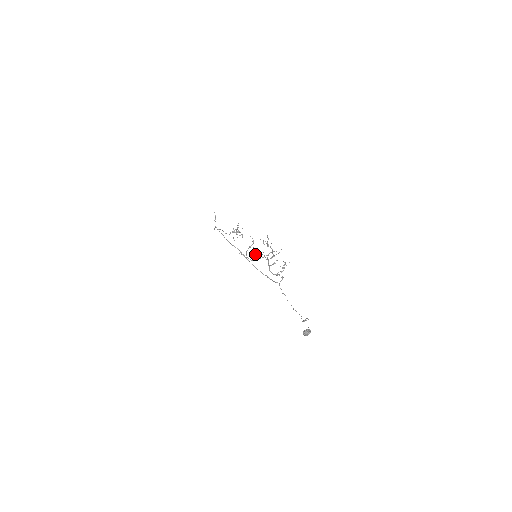
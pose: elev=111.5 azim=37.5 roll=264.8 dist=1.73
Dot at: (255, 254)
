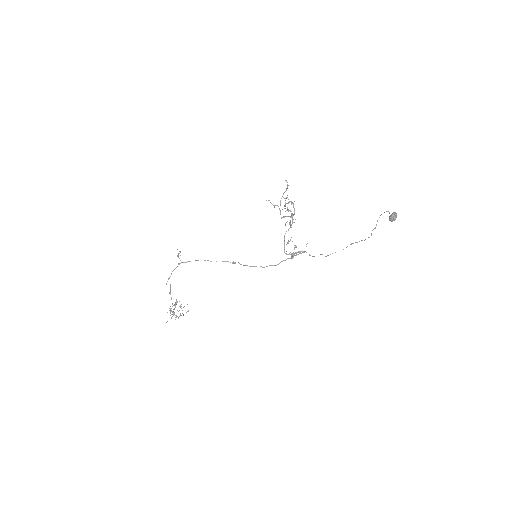
Dot at: (285, 208)
